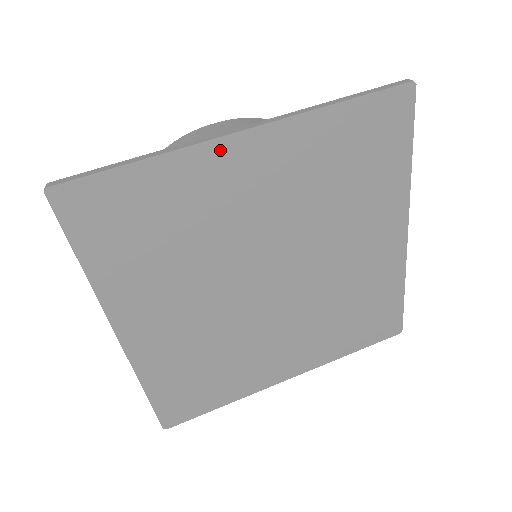
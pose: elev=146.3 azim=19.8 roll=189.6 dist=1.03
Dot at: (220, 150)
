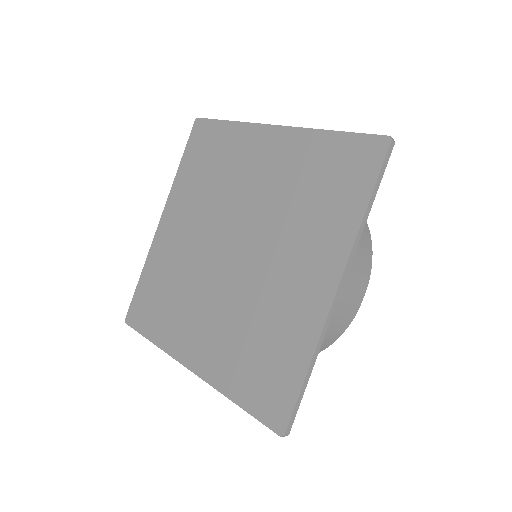
Dot at: (159, 237)
